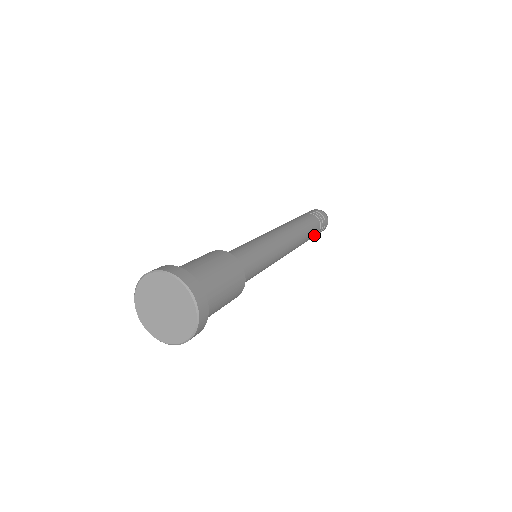
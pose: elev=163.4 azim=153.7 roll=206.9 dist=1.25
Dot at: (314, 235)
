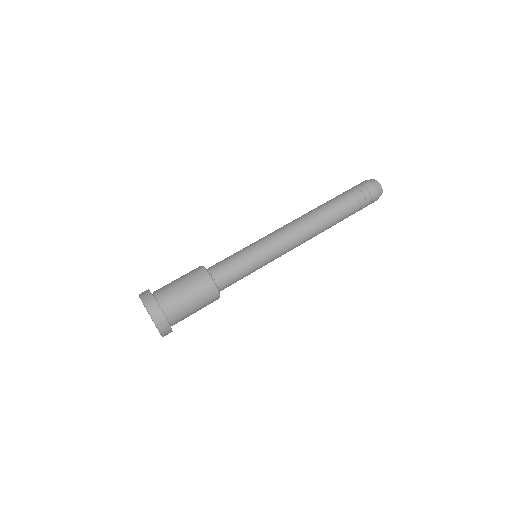
Dot at: occluded
